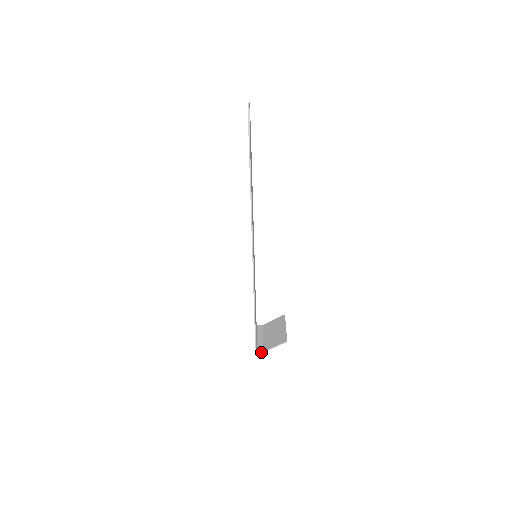
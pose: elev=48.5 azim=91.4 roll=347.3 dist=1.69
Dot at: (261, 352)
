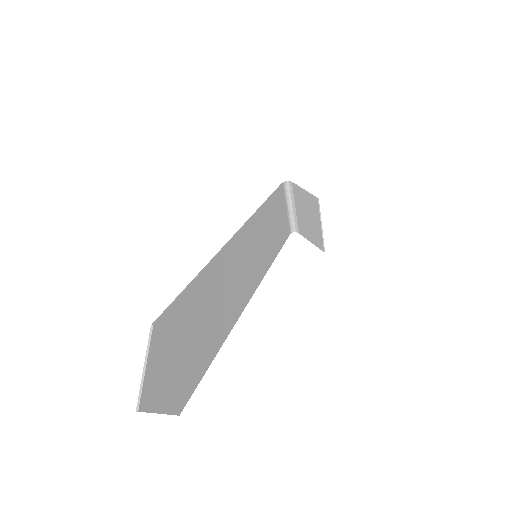
Dot at: (297, 232)
